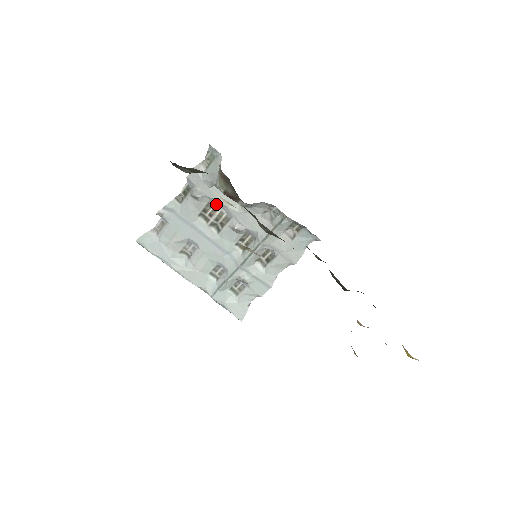
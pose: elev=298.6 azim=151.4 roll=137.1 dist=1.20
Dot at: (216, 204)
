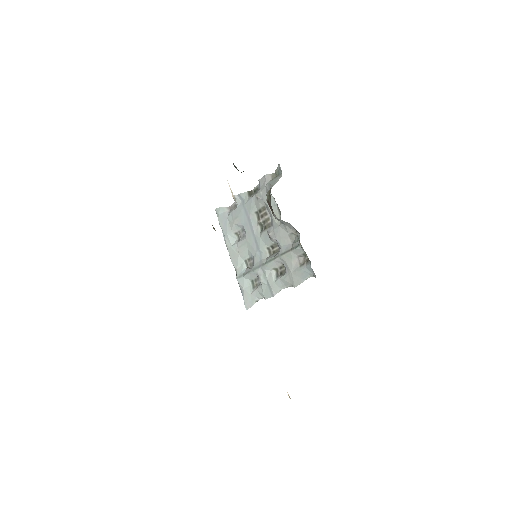
Dot at: (268, 210)
